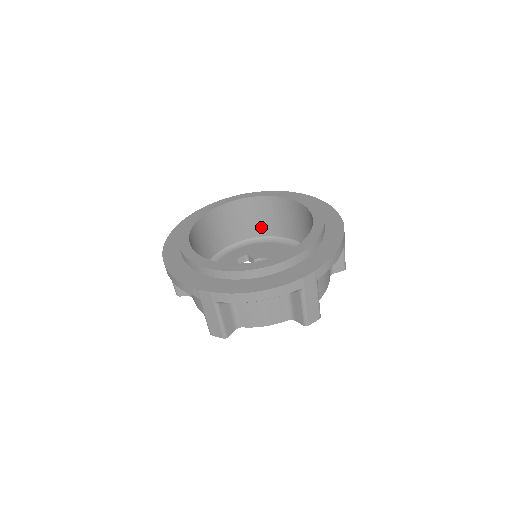
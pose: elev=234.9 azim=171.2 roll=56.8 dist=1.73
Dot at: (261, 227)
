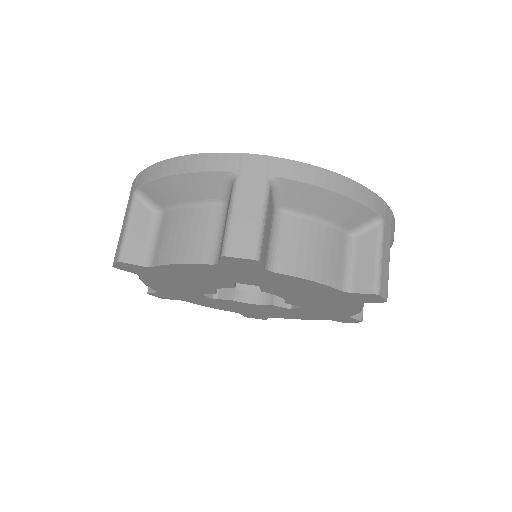
Dot at: occluded
